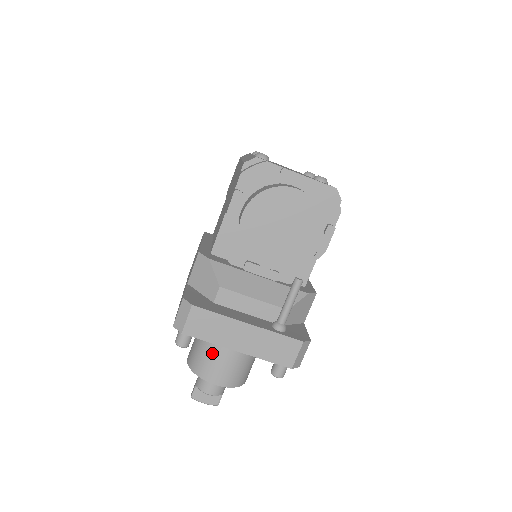
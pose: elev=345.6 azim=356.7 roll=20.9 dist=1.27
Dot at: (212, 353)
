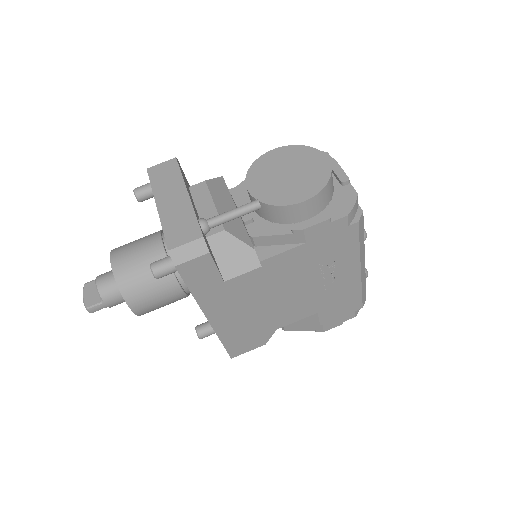
Dot at: (141, 240)
